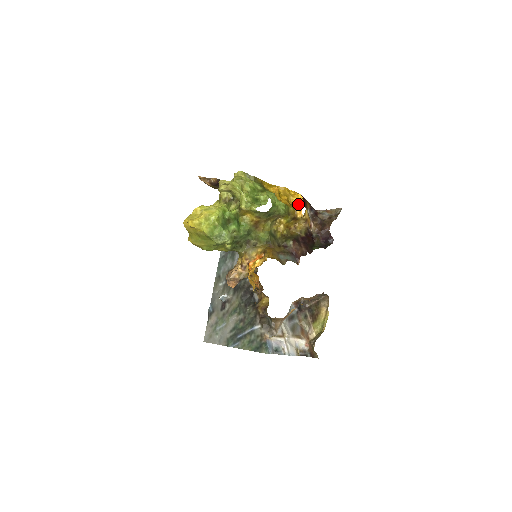
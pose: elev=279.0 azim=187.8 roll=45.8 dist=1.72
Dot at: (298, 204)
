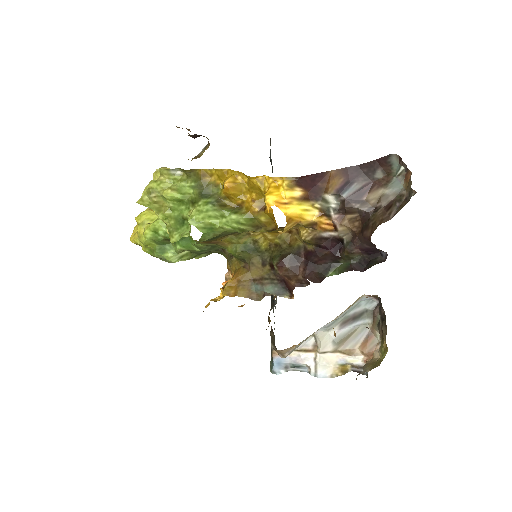
Dot at: (272, 211)
